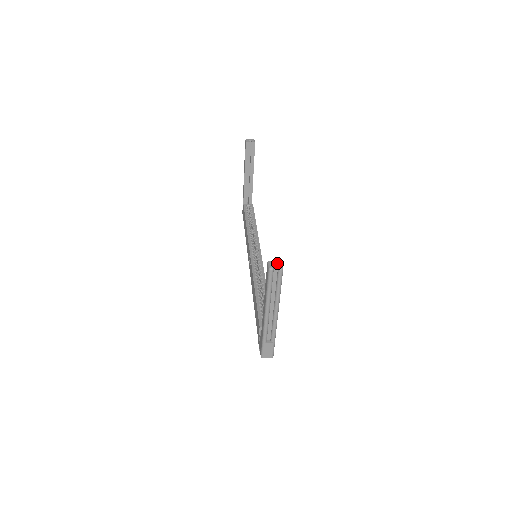
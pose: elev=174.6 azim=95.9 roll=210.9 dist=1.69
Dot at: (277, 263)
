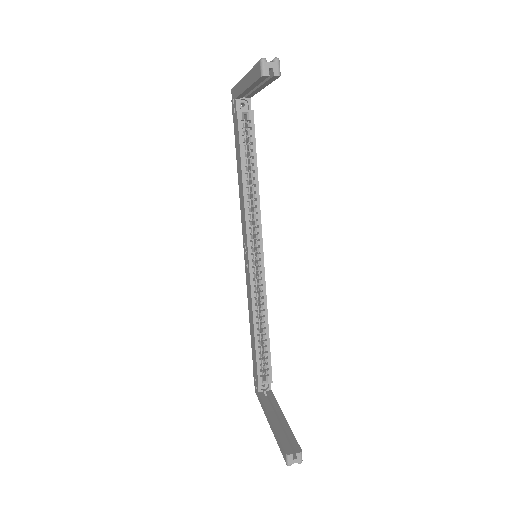
Dot at: (297, 458)
